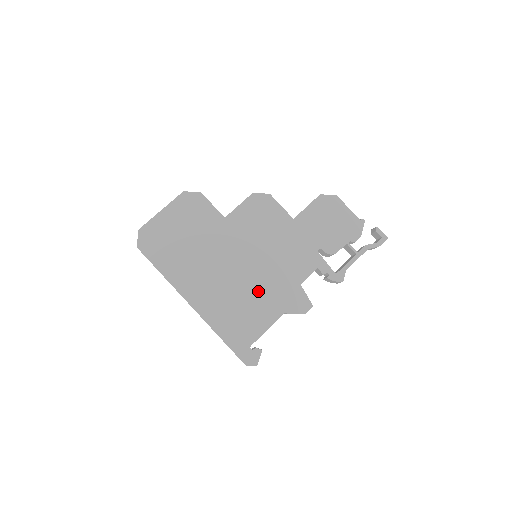
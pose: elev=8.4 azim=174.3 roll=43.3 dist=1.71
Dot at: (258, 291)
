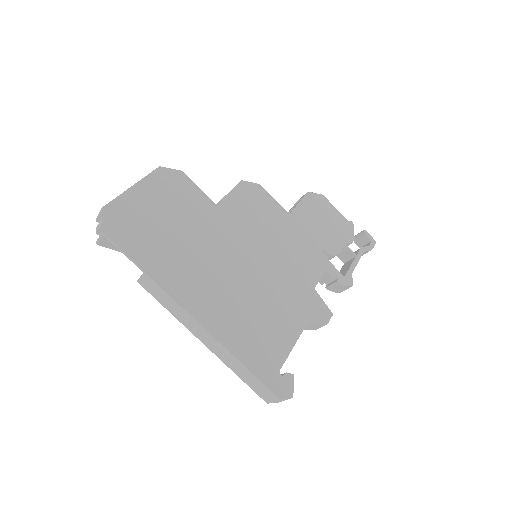
Dot at: (272, 296)
